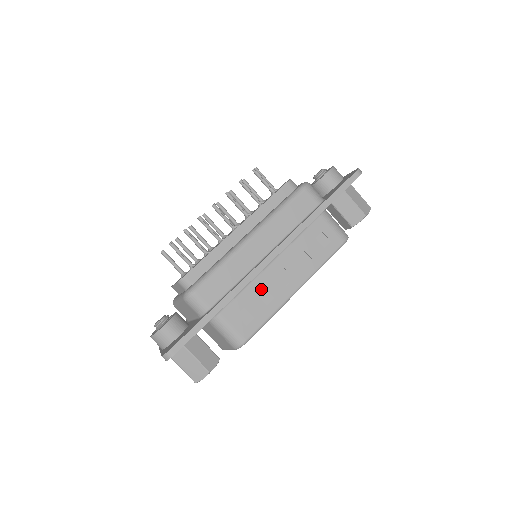
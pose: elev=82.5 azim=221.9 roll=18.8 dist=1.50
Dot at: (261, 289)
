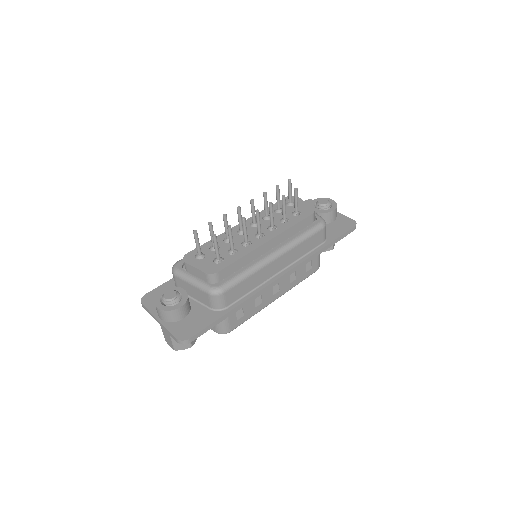
Dot at: occluded
